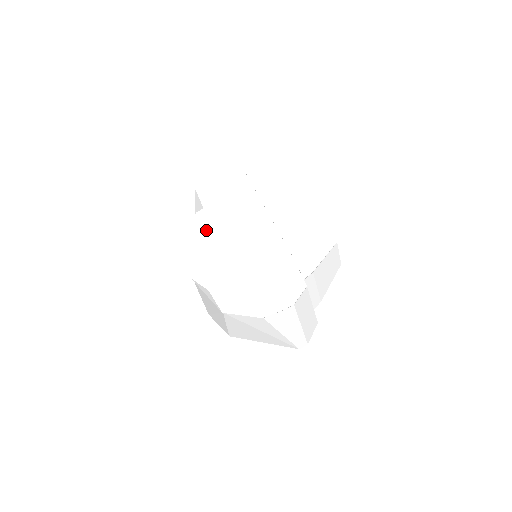
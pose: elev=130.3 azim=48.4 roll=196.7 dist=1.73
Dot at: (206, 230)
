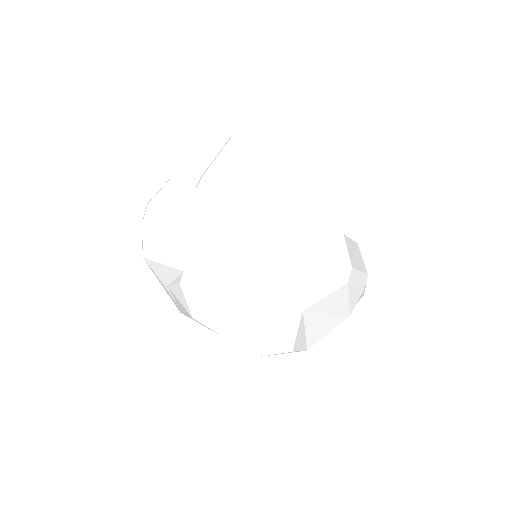
Dot at: (217, 293)
